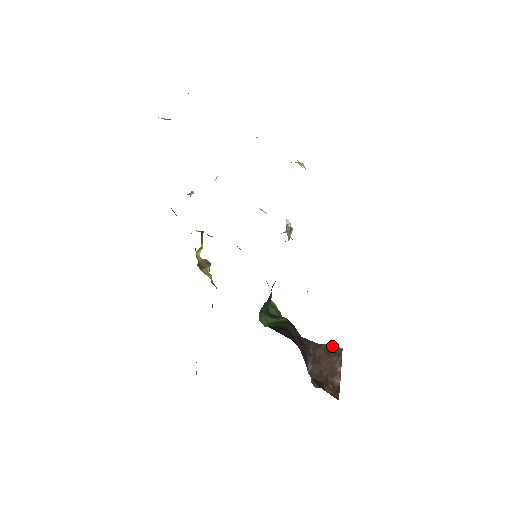
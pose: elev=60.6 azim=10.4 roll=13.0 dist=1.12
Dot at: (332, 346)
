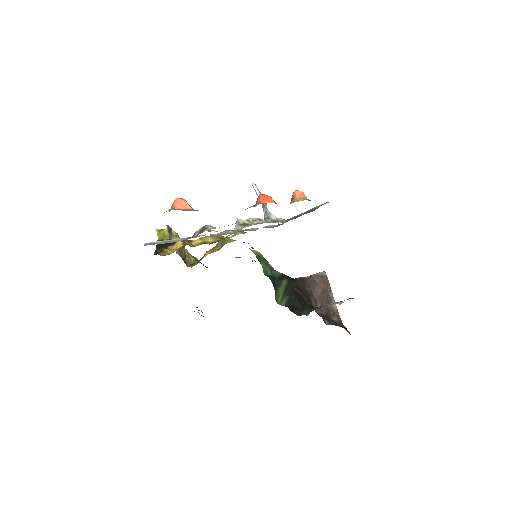
Dot at: (319, 276)
